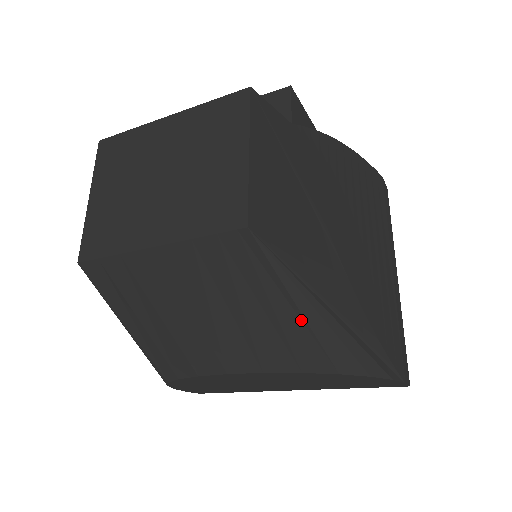
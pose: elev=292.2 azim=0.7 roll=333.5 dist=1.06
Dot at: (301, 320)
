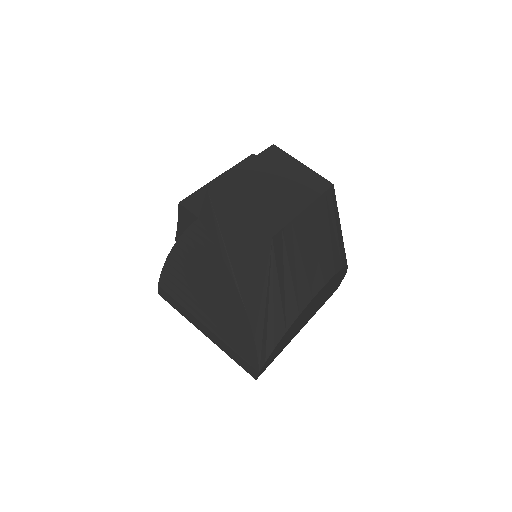
Dot at: (340, 235)
